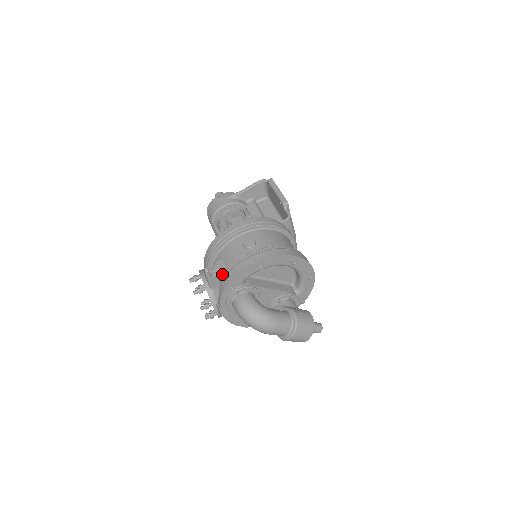
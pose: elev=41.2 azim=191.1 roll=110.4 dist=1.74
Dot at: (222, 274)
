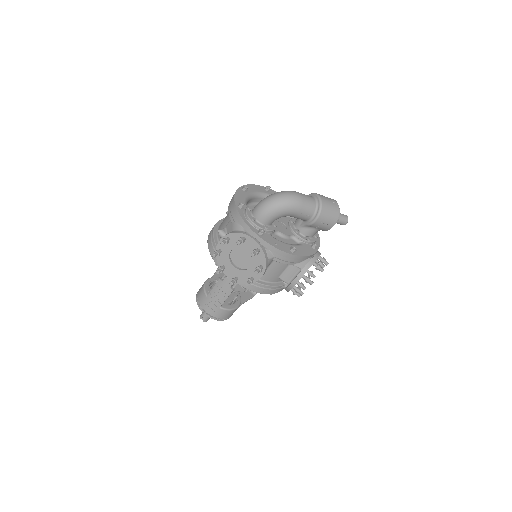
Dot at: (229, 221)
